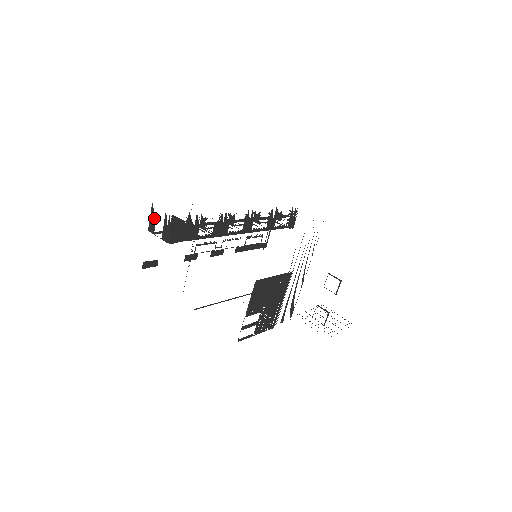
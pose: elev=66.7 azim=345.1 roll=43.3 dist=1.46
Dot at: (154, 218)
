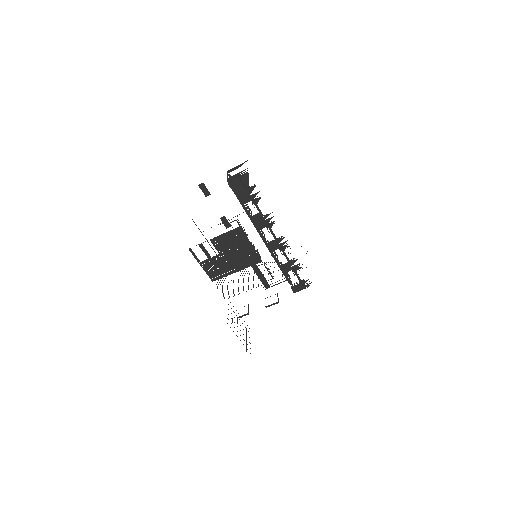
Dot at: (238, 167)
